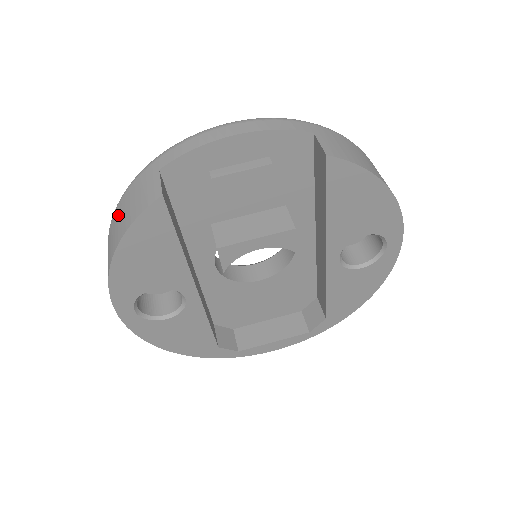
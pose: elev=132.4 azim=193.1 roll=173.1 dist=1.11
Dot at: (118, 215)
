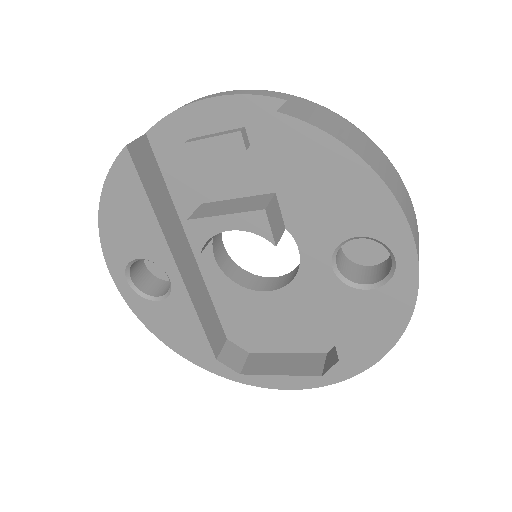
Dot at: occluded
